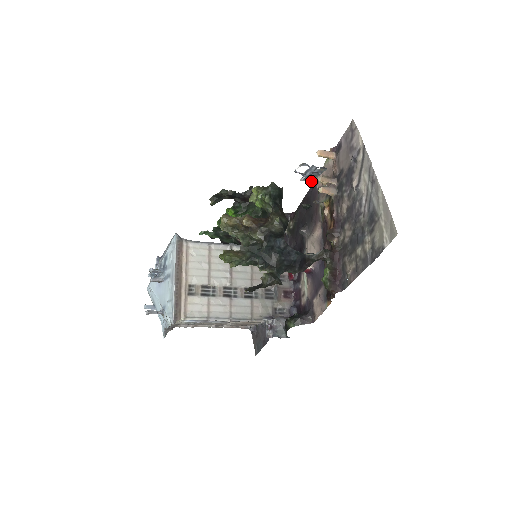
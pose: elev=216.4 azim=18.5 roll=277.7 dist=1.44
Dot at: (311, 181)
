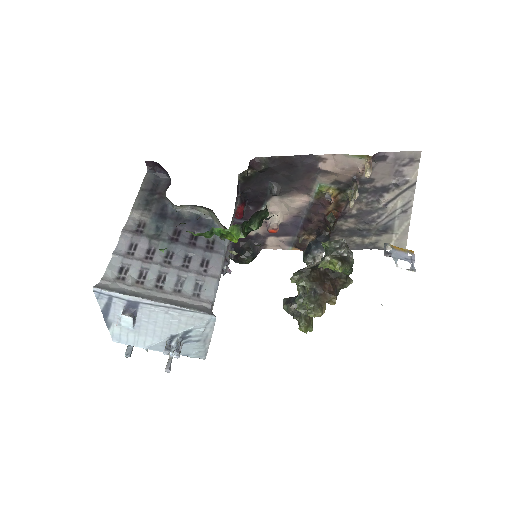
Dot at: occluded
